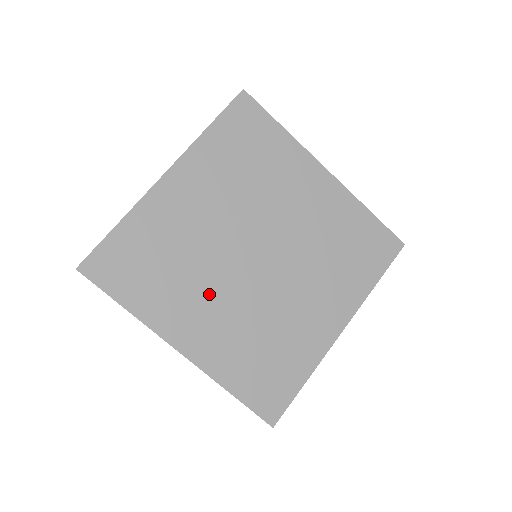
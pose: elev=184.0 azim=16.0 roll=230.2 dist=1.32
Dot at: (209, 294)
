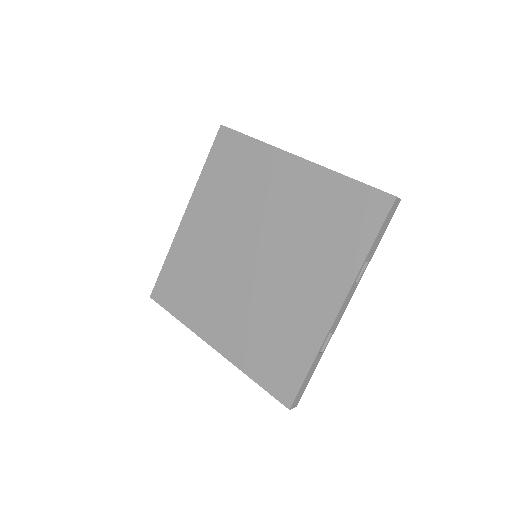
Dot at: (223, 297)
